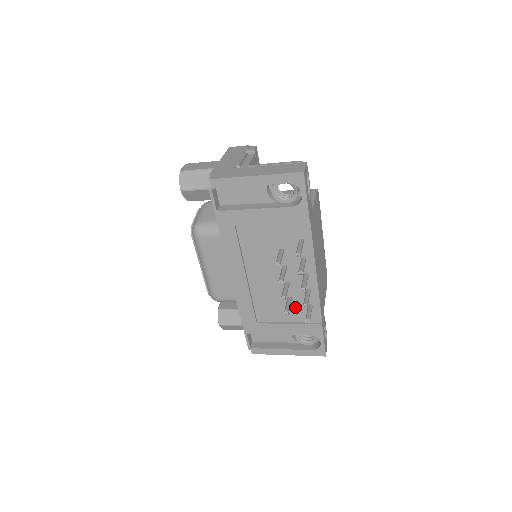
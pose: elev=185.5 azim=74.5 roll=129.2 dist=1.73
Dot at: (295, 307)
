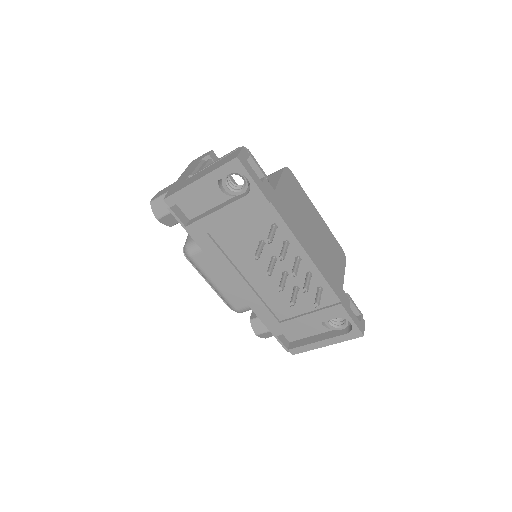
Dot at: (306, 294)
